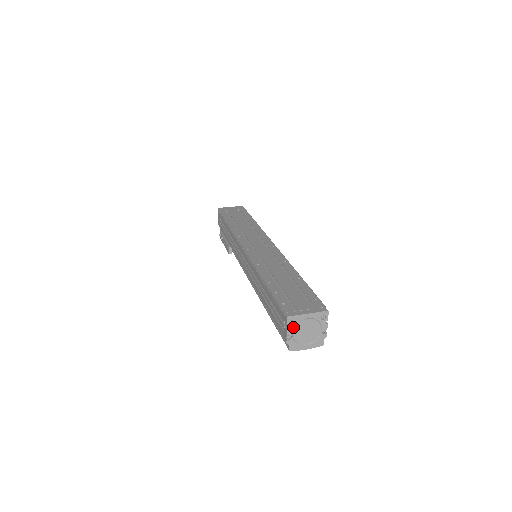
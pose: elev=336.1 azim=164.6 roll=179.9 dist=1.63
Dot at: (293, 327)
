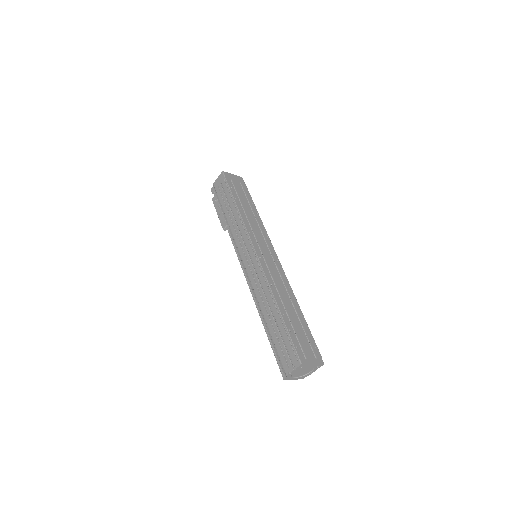
Dot at: (298, 369)
